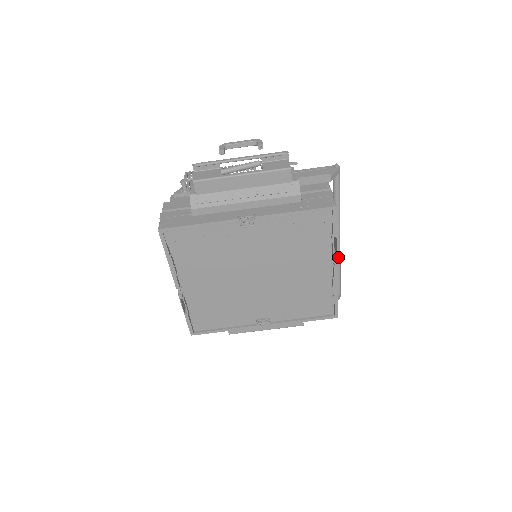
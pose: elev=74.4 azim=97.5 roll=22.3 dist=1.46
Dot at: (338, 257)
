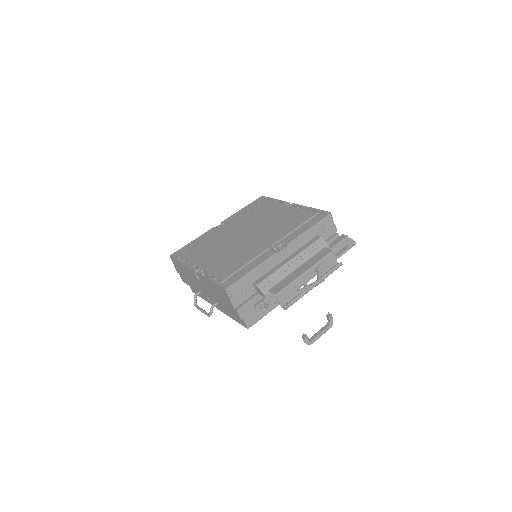
Dot at: occluded
